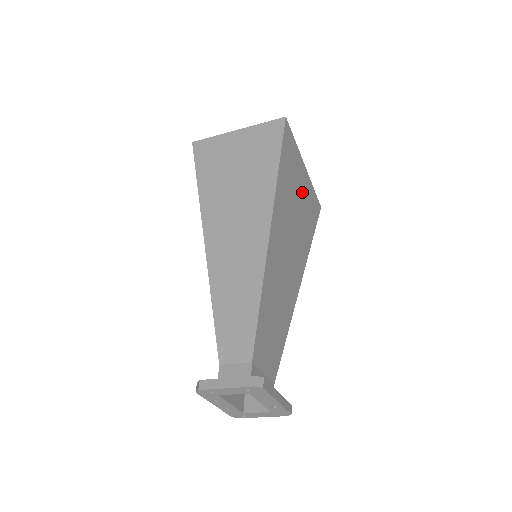
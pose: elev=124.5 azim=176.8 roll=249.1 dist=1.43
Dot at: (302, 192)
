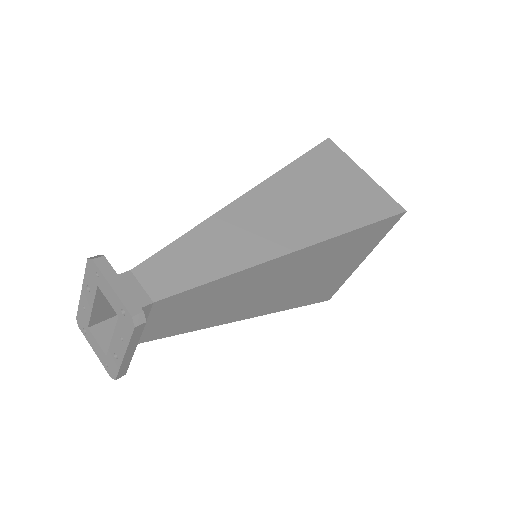
Dot at: (340, 270)
